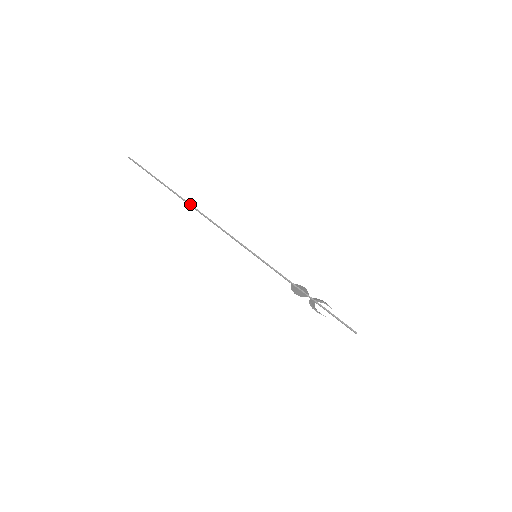
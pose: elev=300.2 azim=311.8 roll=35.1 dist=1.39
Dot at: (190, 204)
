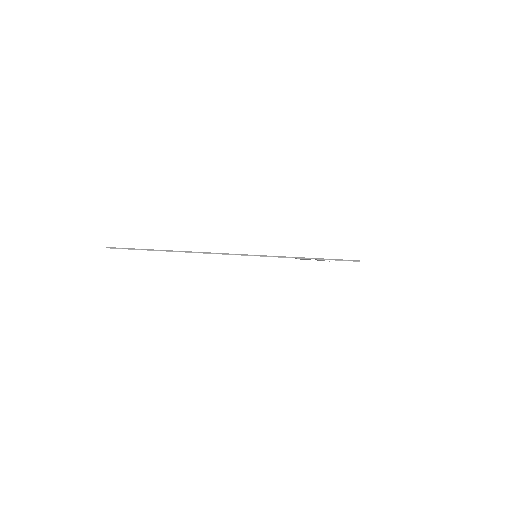
Dot at: (181, 251)
